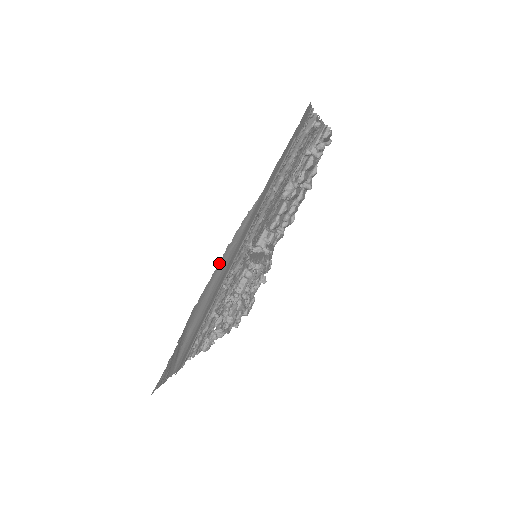
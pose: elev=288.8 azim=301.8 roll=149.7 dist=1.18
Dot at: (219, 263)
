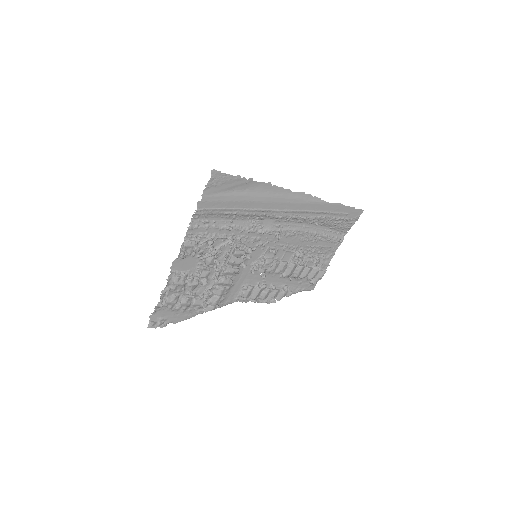
Dot at: (294, 192)
